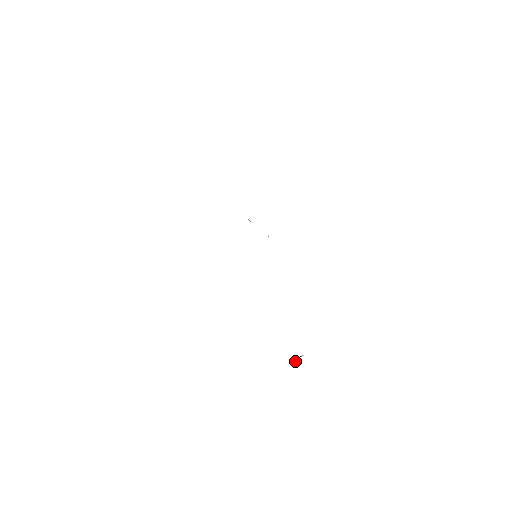
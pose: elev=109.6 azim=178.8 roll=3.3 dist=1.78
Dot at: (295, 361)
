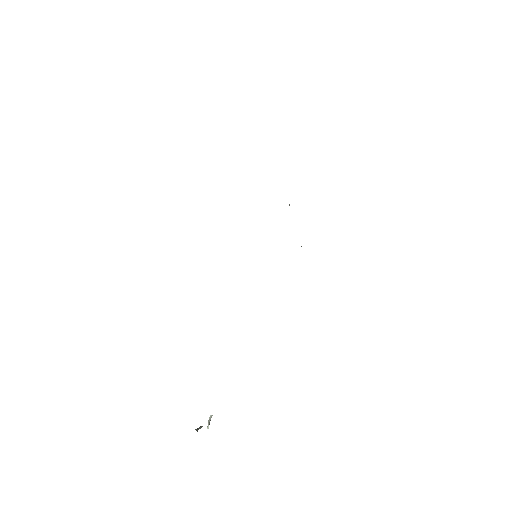
Dot at: (209, 421)
